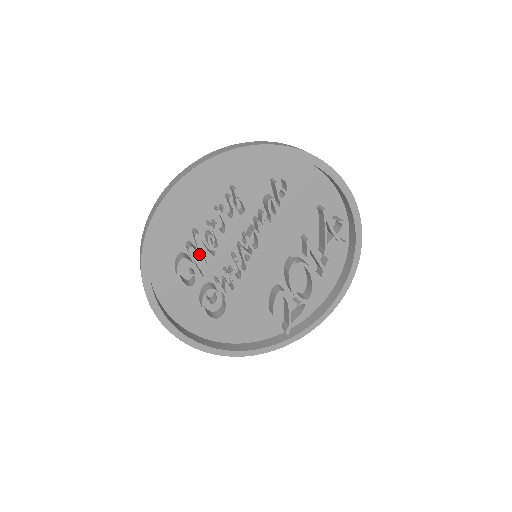
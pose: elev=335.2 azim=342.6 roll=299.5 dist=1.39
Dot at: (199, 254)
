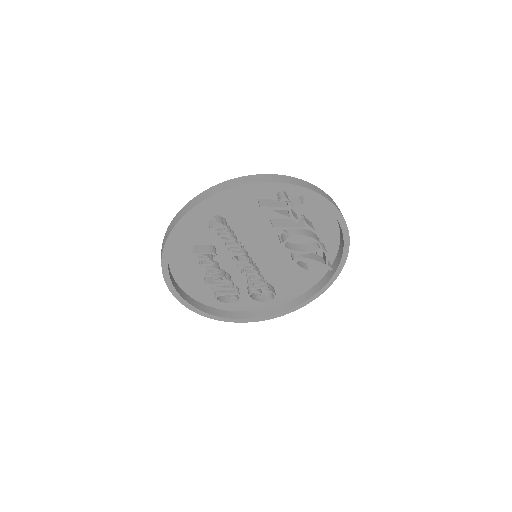
Dot at: (220, 288)
